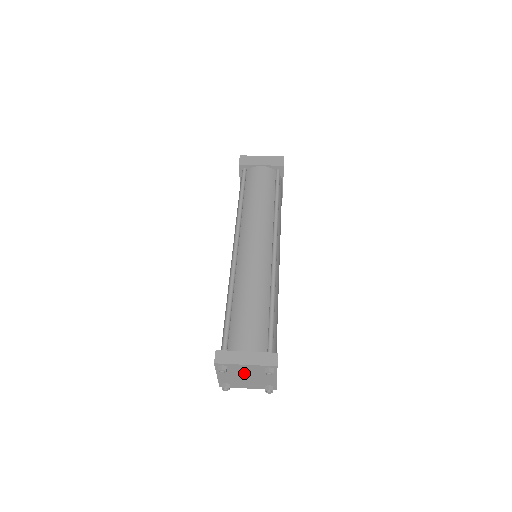
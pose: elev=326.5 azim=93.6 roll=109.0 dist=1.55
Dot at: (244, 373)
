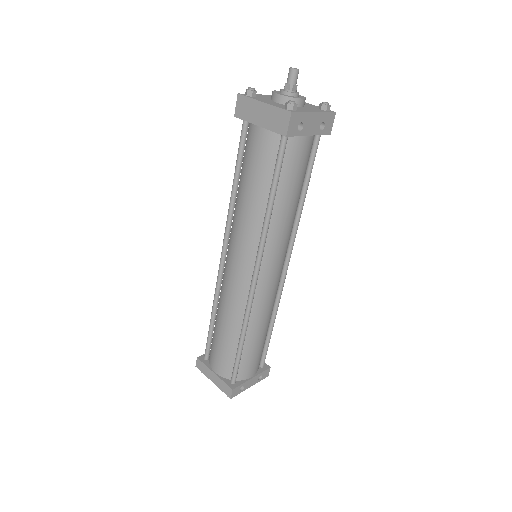
Dot at: occluded
